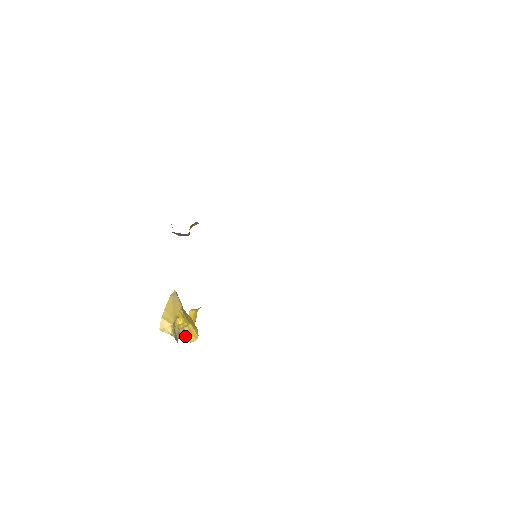
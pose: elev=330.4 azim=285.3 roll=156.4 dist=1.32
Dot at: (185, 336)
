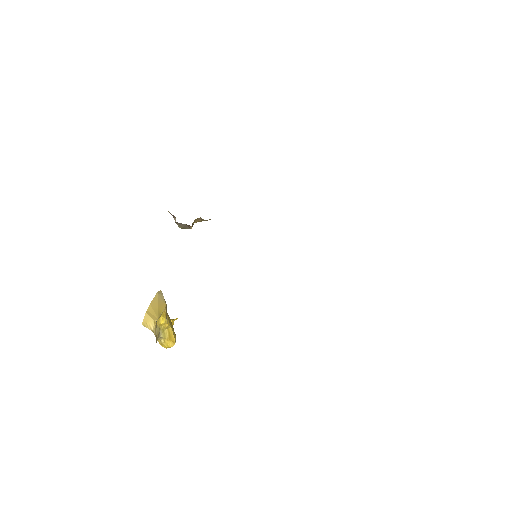
Dot at: (163, 339)
